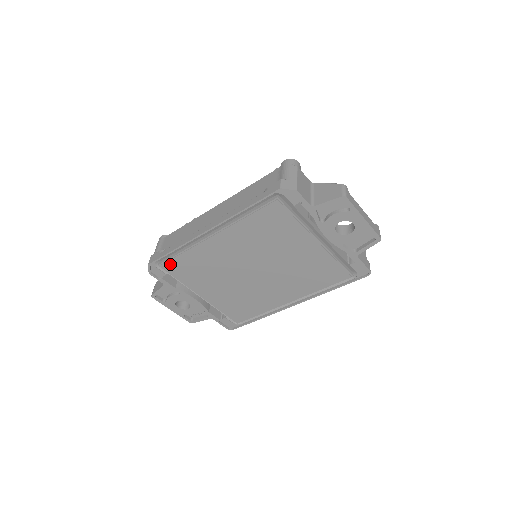
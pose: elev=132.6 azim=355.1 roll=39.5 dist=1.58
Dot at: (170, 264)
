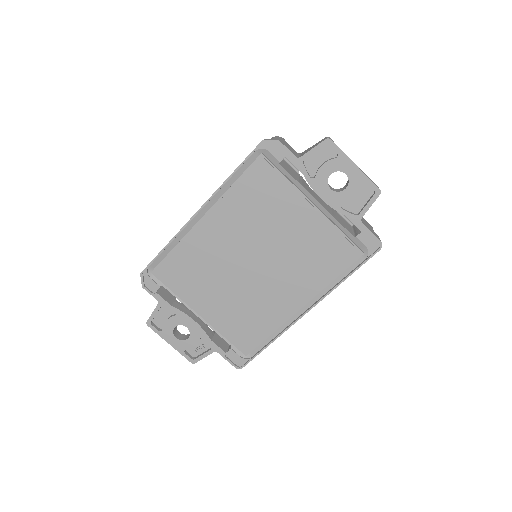
Dot at: (163, 268)
